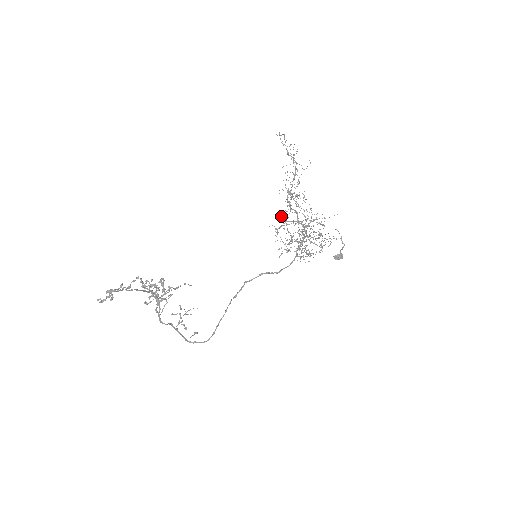
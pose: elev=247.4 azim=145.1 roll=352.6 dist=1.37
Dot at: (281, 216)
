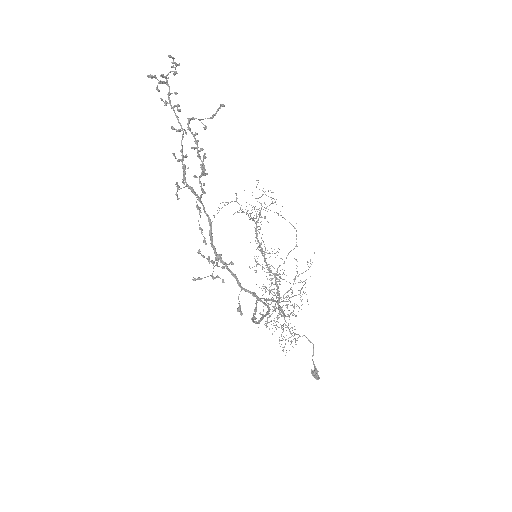
Dot at: (256, 235)
